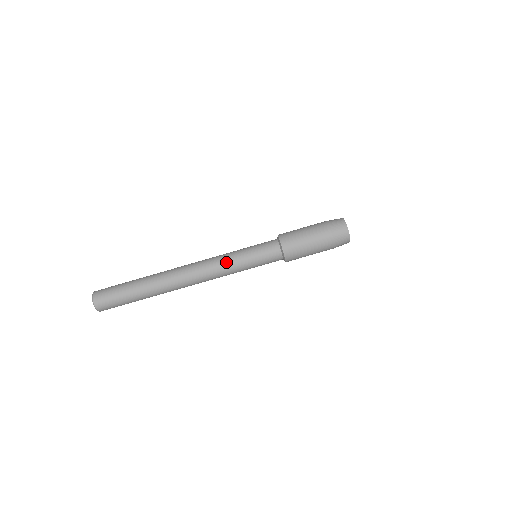
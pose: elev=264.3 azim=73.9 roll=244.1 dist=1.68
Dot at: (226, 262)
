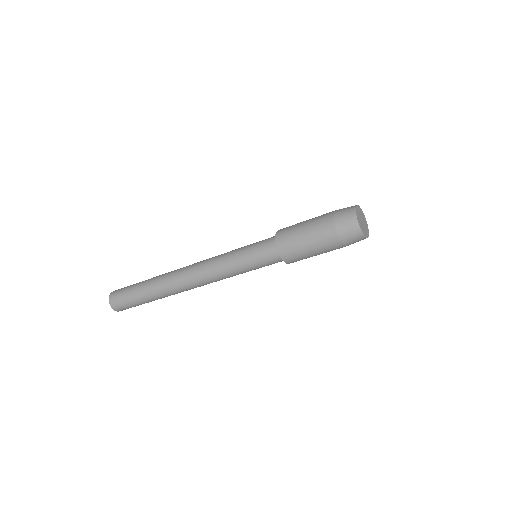
Dot at: occluded
